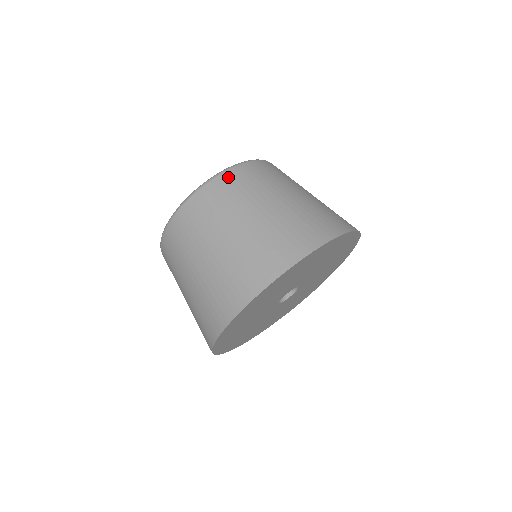
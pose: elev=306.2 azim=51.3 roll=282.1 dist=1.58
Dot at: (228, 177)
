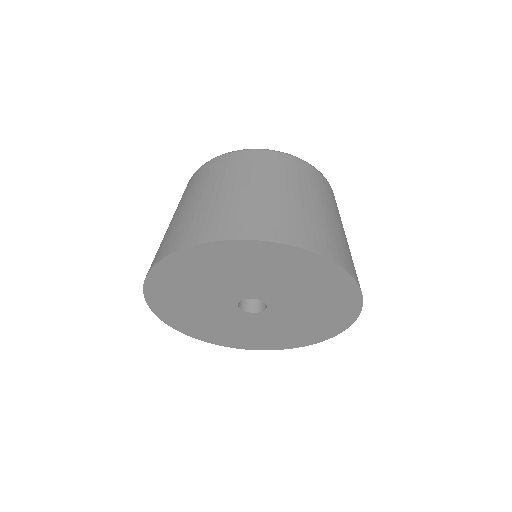
Dot at: (256, 154)
